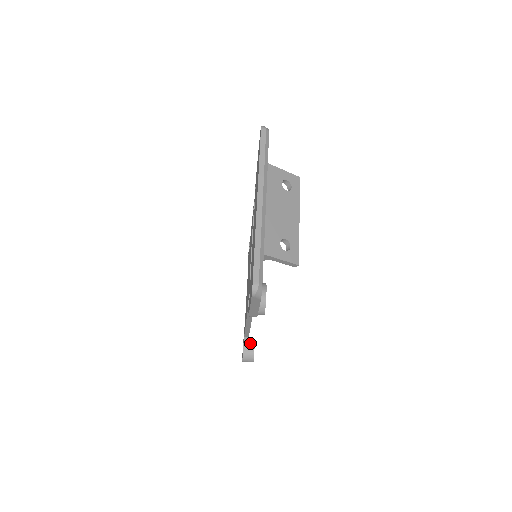
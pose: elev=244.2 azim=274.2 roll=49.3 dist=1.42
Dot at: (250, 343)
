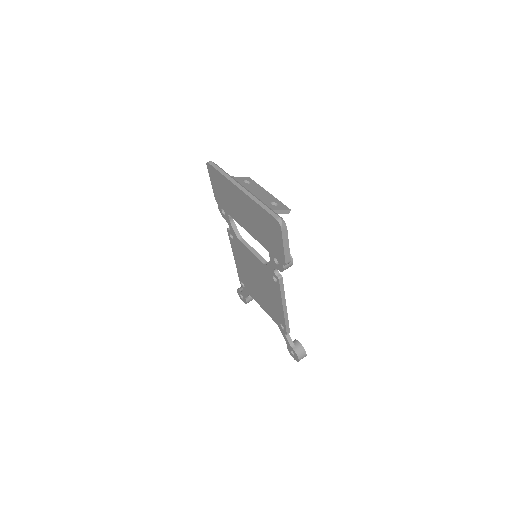
Dot at: (294, 342)
